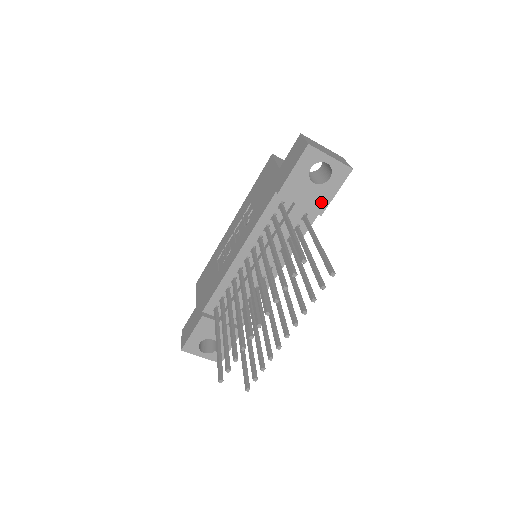
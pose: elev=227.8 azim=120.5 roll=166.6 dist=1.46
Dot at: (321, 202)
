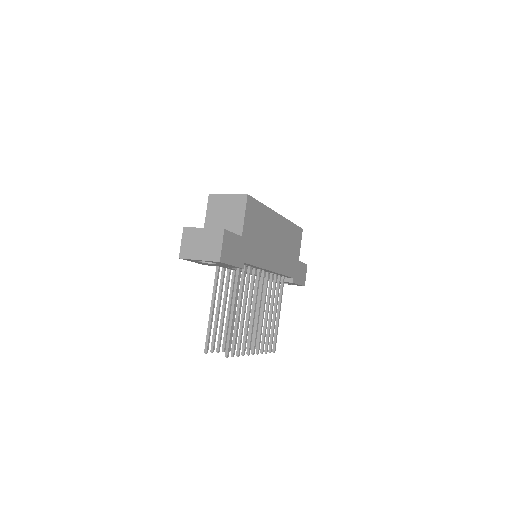
Dot at: occluded
